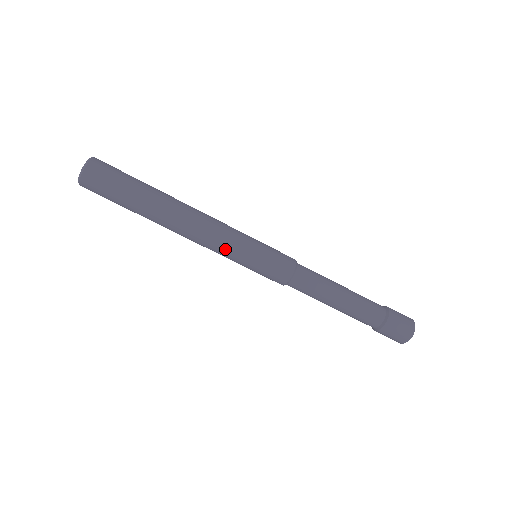
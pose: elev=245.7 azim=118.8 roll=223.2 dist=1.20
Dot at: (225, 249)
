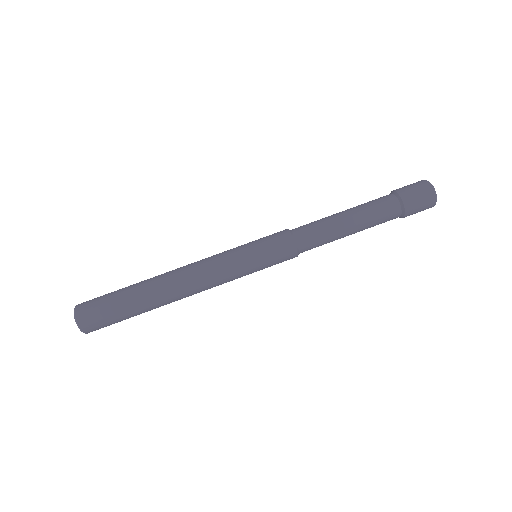
Dot at: (225, 268)
